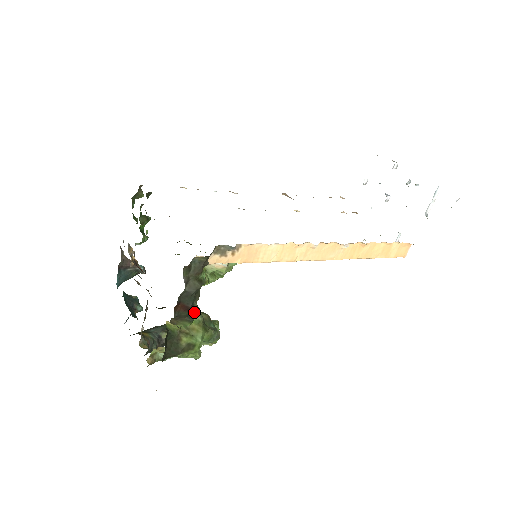
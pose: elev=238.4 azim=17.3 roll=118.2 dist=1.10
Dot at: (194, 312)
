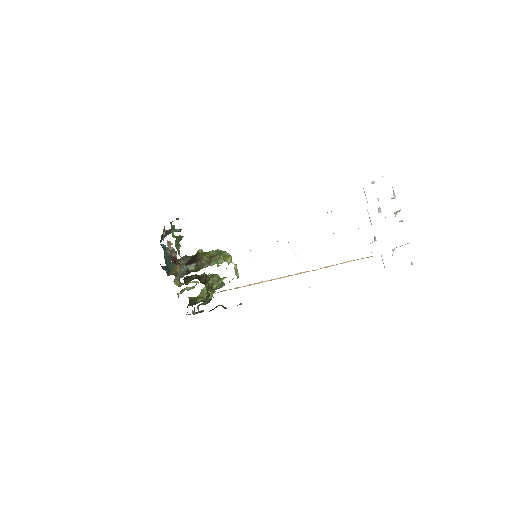
Dot at: occluded
